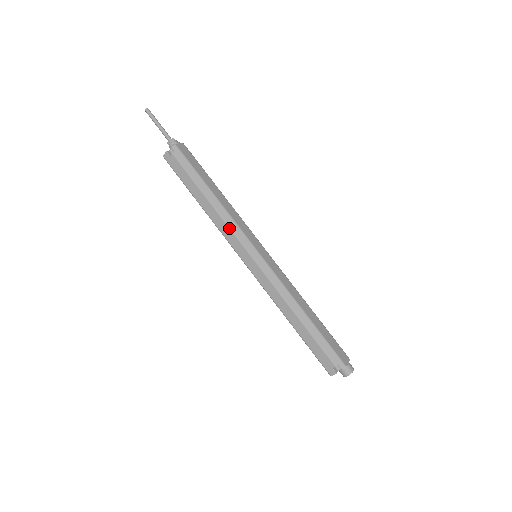
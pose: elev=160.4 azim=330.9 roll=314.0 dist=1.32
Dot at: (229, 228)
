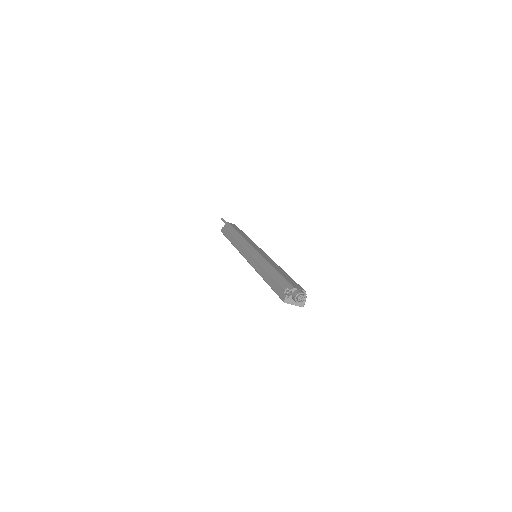
Dot at: (241, 243)
